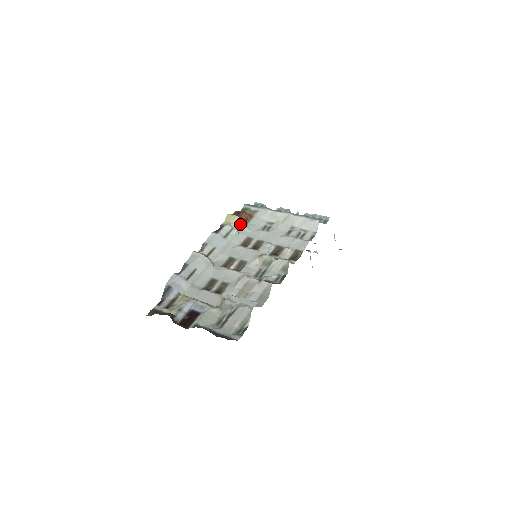
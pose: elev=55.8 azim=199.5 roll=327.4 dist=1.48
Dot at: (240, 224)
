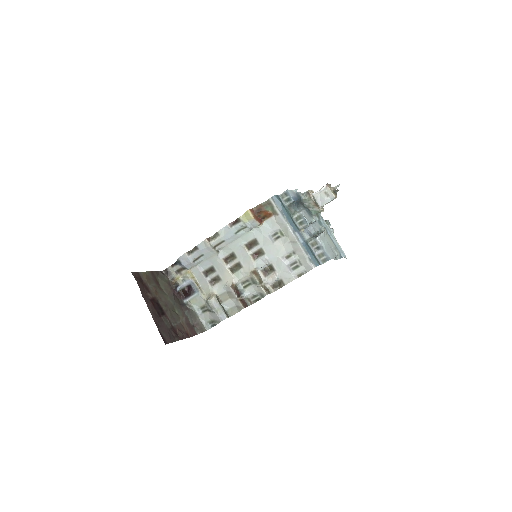
Dot at: (255, 224)
